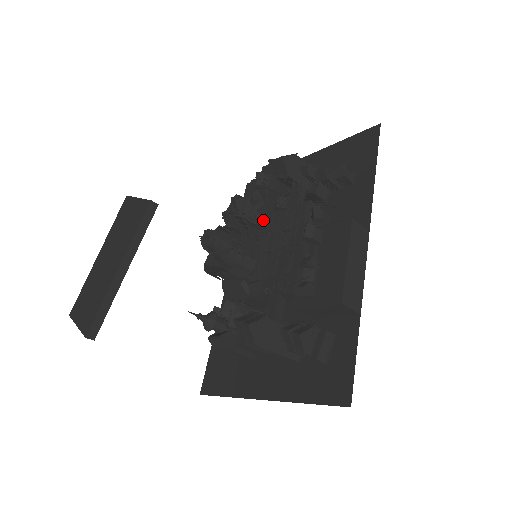
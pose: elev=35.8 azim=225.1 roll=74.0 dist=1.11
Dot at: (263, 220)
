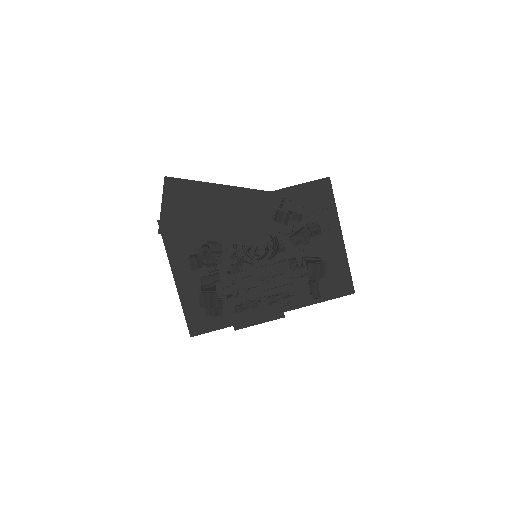
Dot at: occluded
